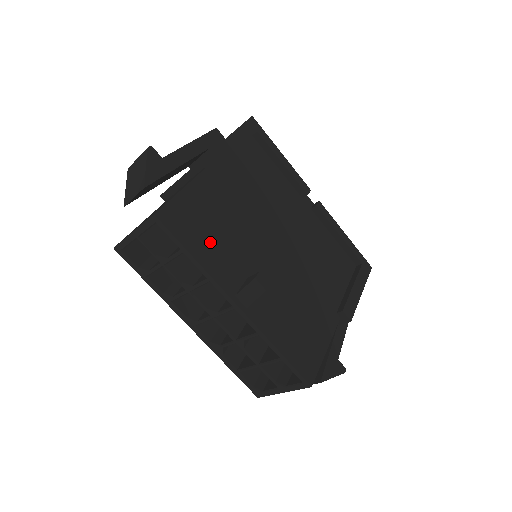
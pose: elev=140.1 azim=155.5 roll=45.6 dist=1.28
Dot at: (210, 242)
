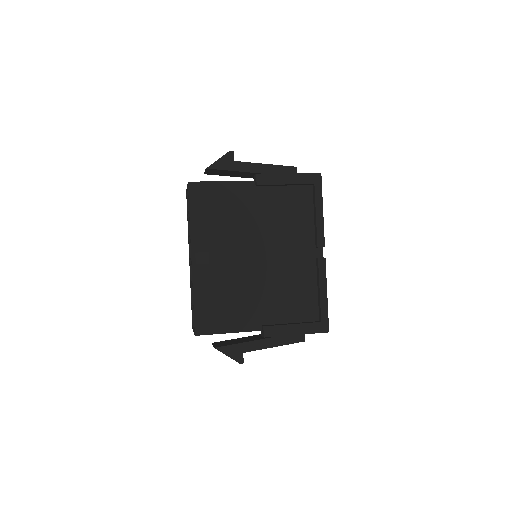
Dot at: (208, 217)
